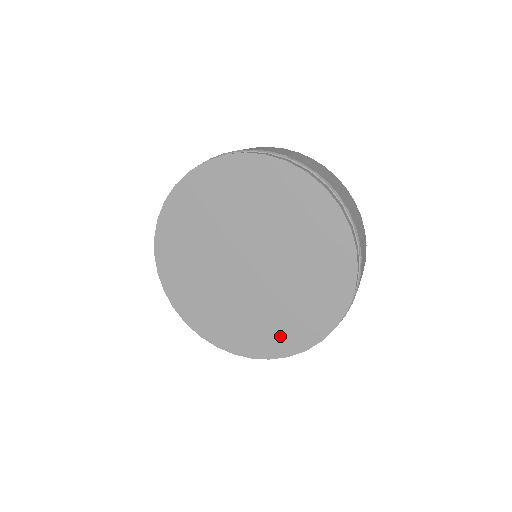
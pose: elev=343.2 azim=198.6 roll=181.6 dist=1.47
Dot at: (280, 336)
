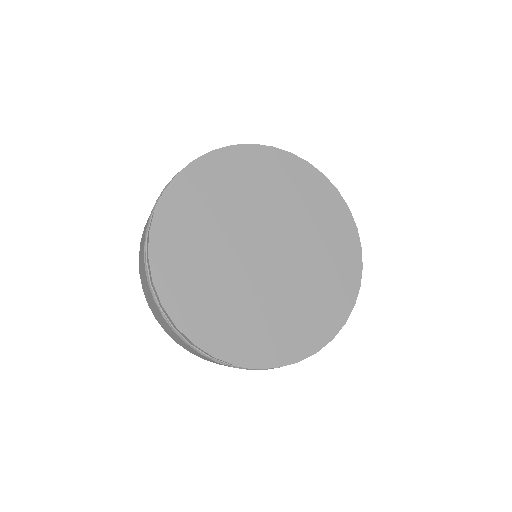
Dot at: (275, 341)
